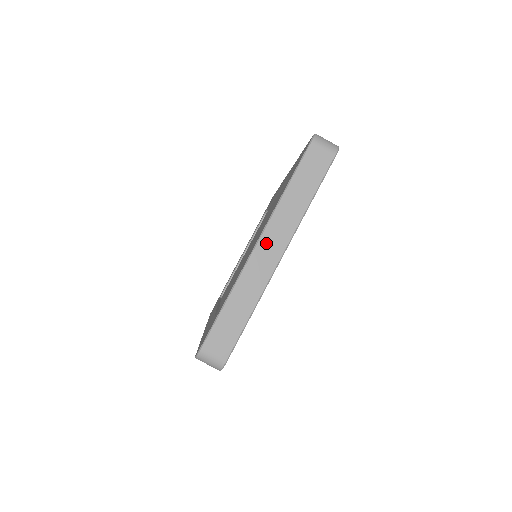
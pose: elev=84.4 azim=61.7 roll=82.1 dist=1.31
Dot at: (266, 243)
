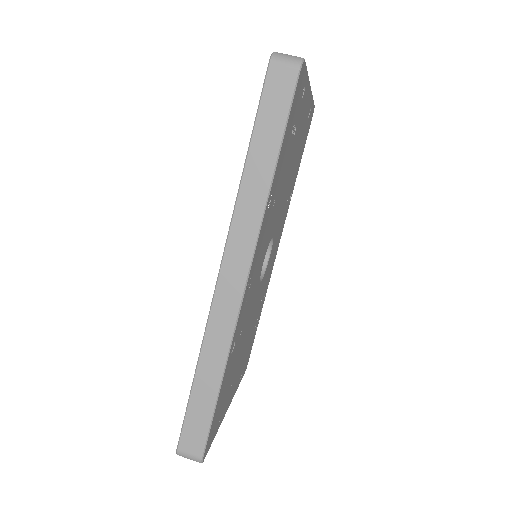
Dot at: occluded
